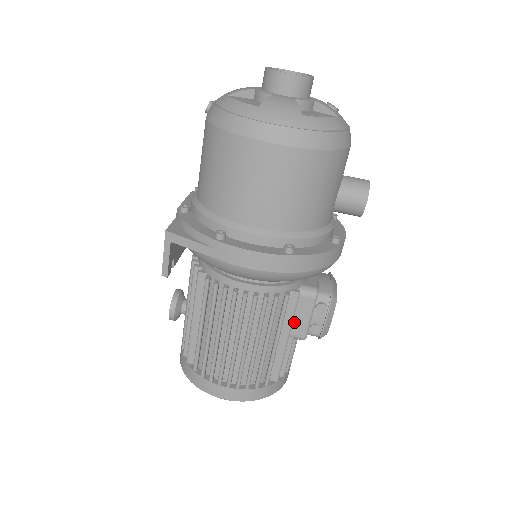
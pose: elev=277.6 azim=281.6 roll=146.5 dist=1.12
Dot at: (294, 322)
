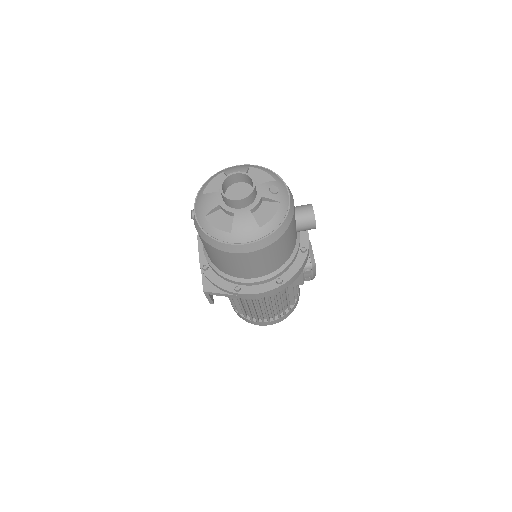
Dot at: (294, 282)
